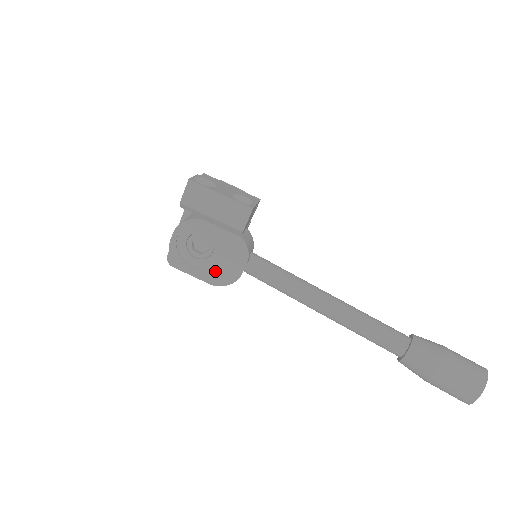
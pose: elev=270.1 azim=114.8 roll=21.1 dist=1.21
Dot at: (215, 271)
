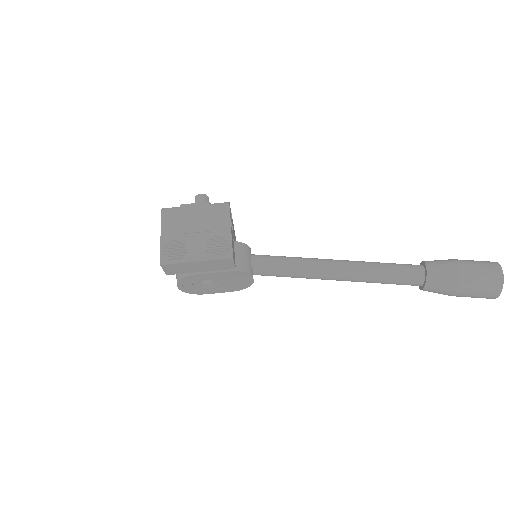
Dot at: (230, 287)
